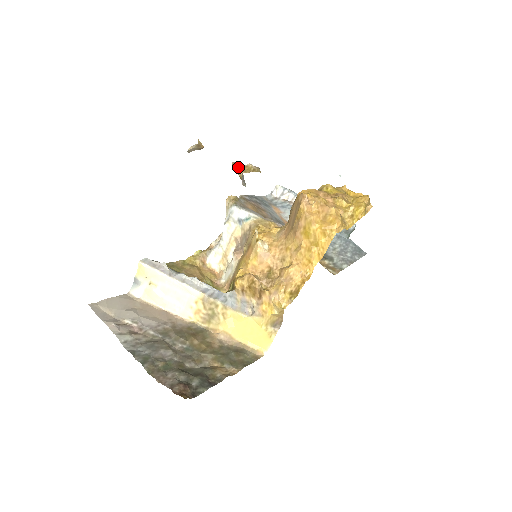
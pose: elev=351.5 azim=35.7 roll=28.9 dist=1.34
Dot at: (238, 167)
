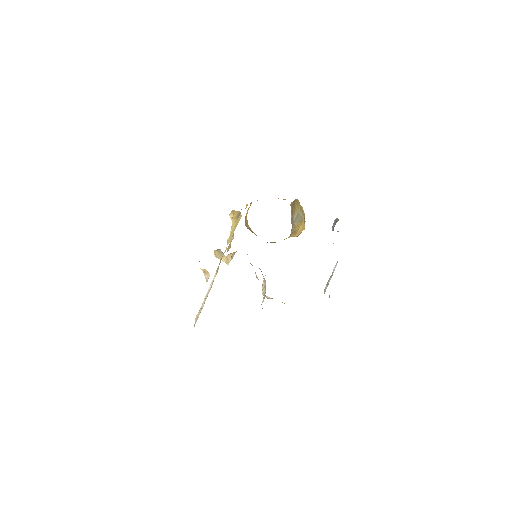
Dot at: (214, 252)
